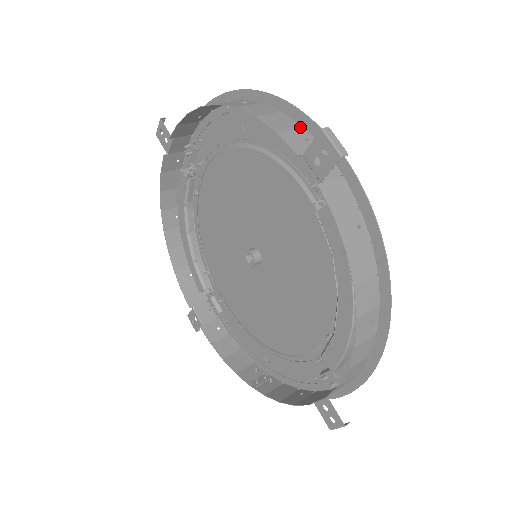
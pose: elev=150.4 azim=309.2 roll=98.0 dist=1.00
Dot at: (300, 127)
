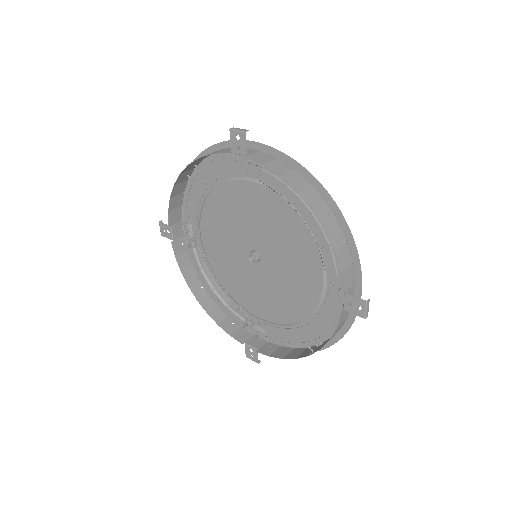
Dot at: (226, 148)
